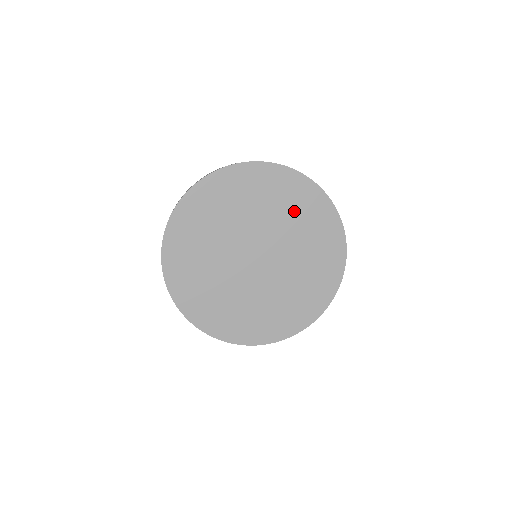
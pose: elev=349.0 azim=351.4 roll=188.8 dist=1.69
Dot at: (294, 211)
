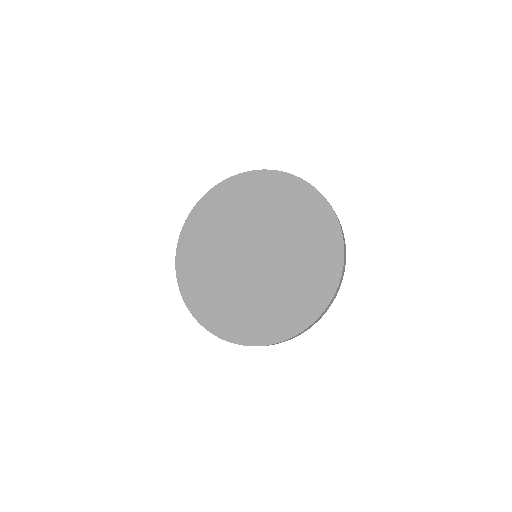
Dot at: (278, 204)
